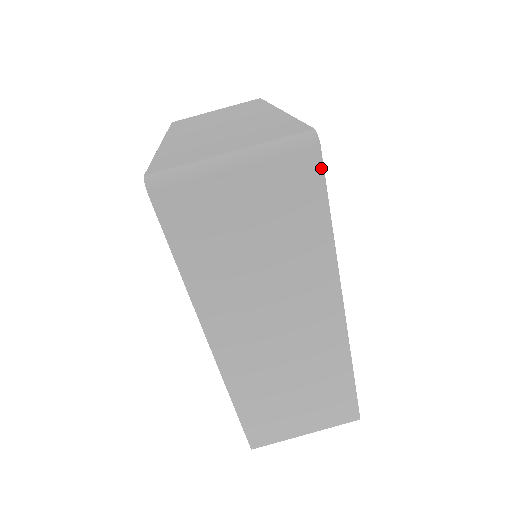
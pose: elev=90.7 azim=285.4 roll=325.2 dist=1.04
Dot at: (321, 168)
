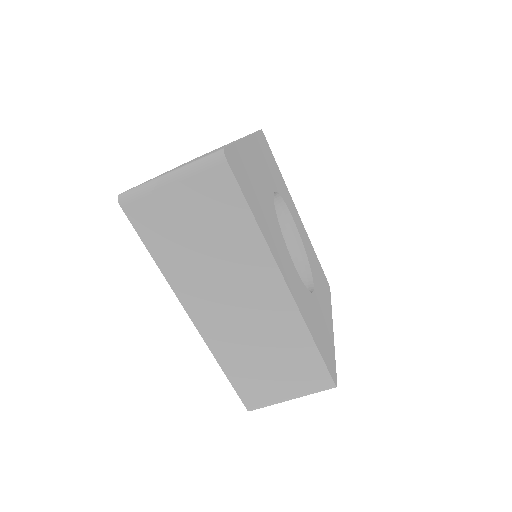
Dot at: (232, 175)
